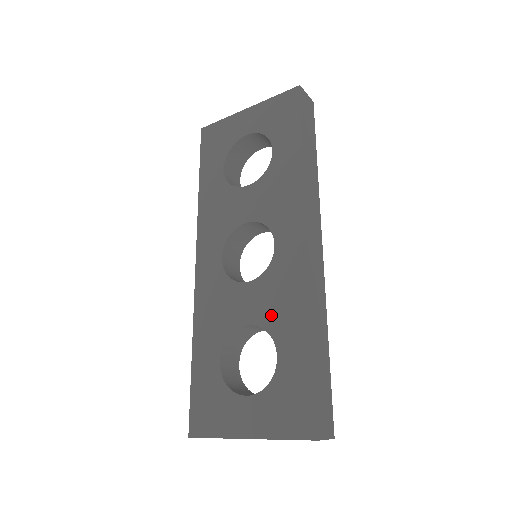
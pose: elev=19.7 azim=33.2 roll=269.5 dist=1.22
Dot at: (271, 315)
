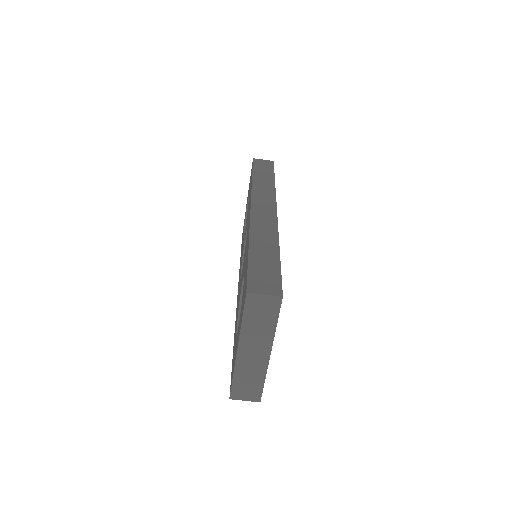
Dot at: (244, 266)
